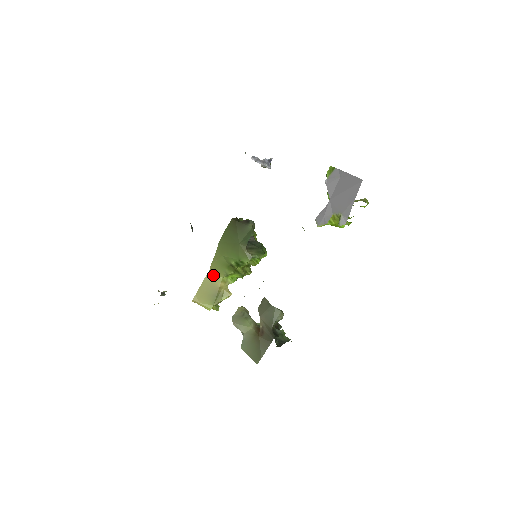
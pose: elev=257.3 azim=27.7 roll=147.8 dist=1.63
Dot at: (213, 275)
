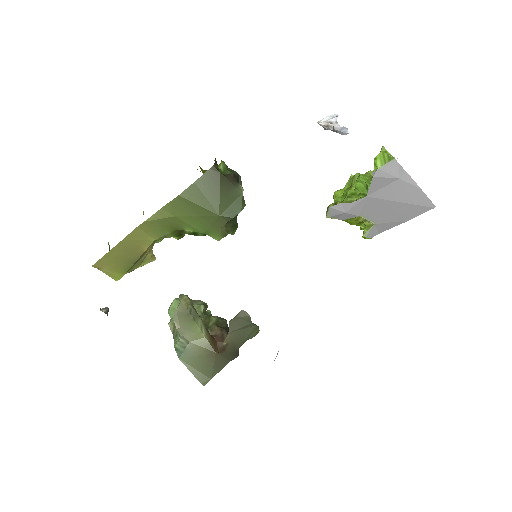
Dot at: (141, 234)
